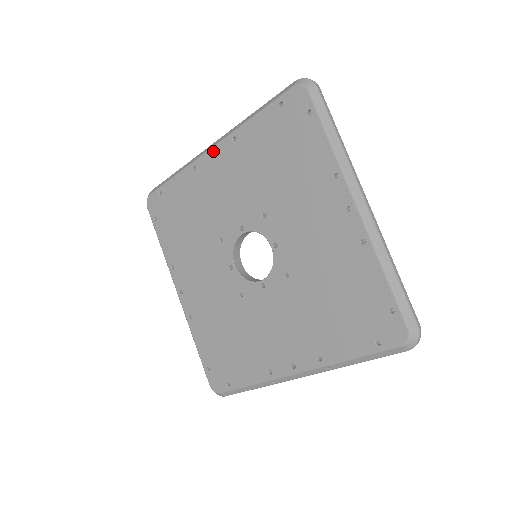
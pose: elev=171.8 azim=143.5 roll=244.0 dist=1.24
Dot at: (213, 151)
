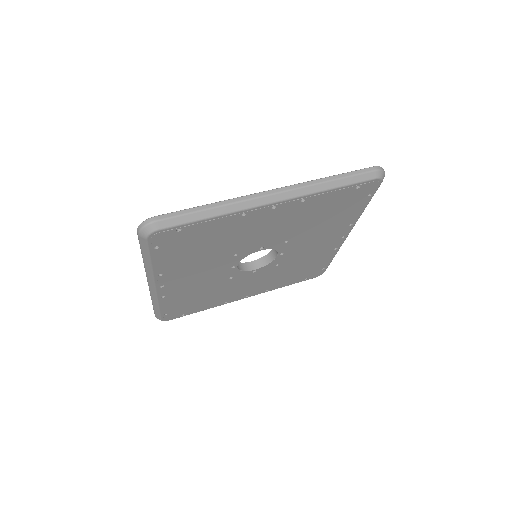
Dot at: (159, 287)
